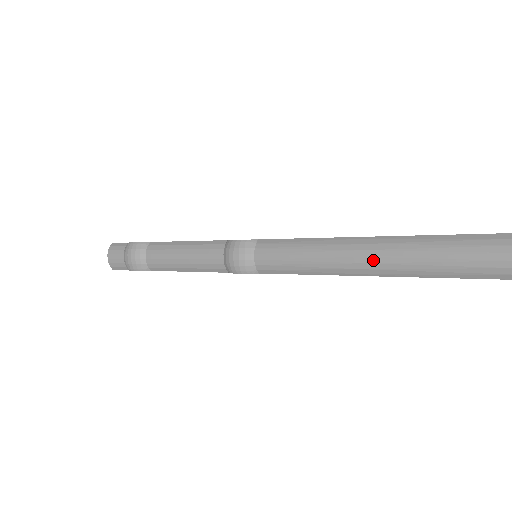
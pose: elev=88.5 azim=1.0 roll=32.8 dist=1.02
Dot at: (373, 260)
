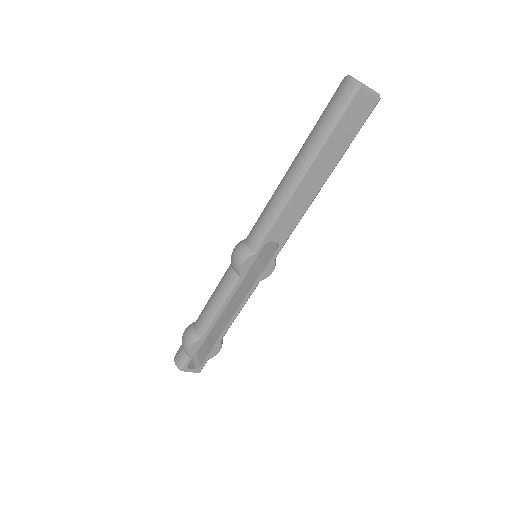
Dot at: (297, 164)
